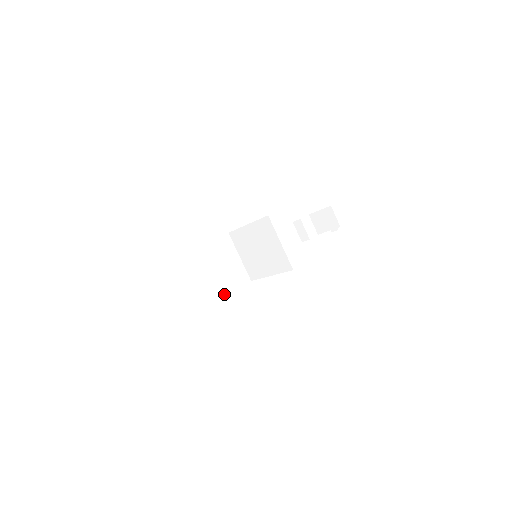
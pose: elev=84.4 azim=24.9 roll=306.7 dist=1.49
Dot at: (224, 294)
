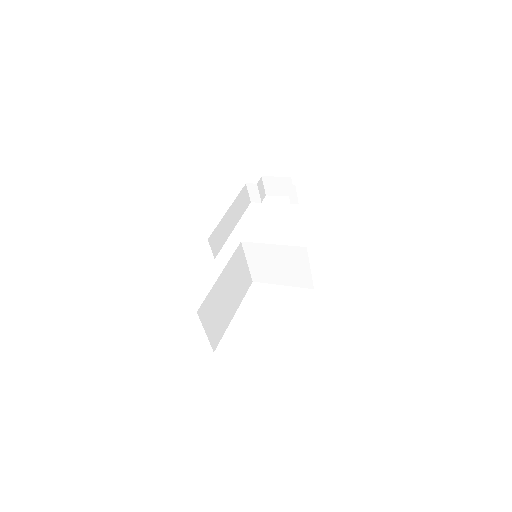
Dot at: (239, 304)
